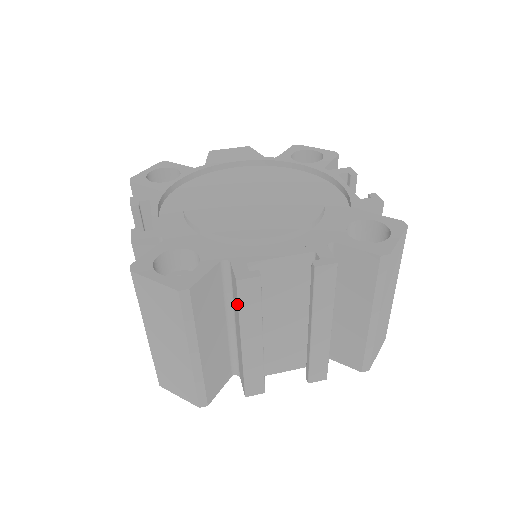
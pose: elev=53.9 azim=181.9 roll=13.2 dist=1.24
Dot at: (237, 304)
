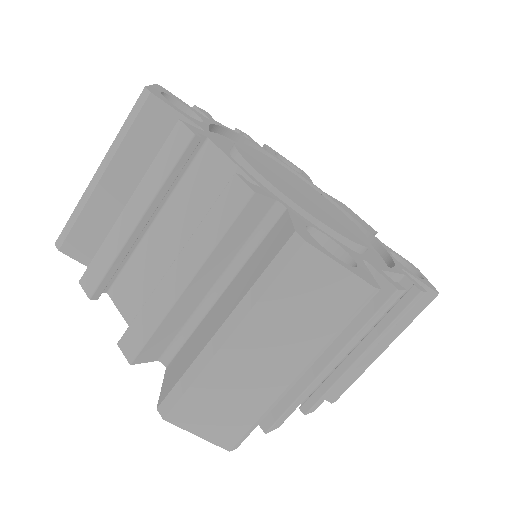
Dot at: (161, 154)
